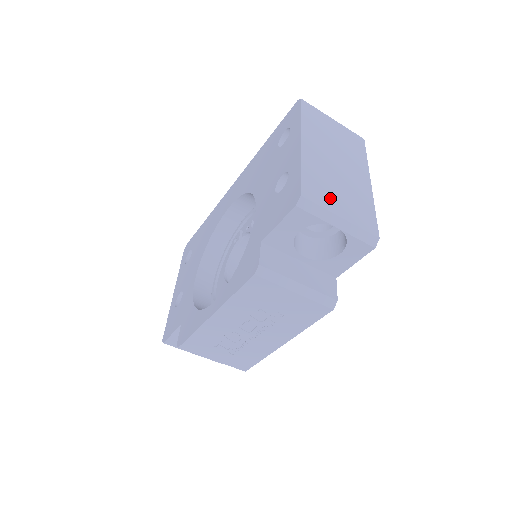
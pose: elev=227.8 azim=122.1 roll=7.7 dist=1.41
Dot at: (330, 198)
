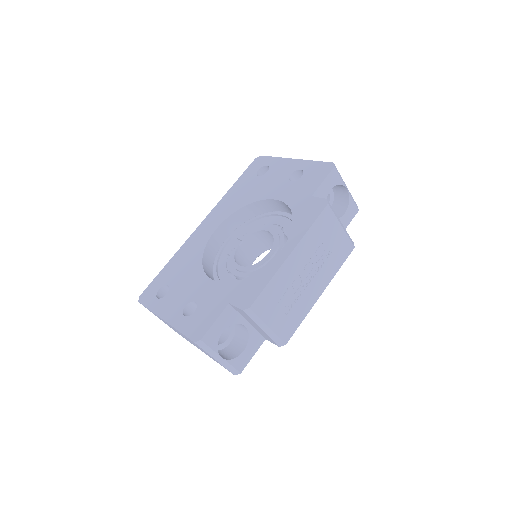
Dot at: occluded
